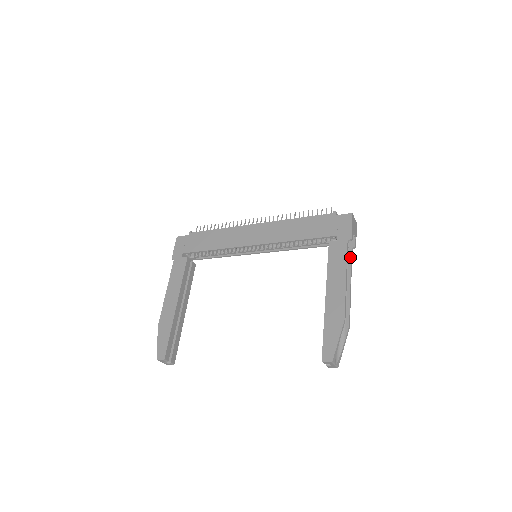
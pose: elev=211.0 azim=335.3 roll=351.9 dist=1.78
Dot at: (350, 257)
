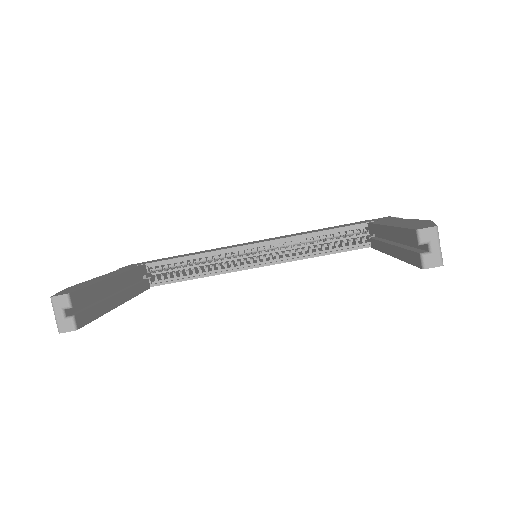
Dot at: occluded
